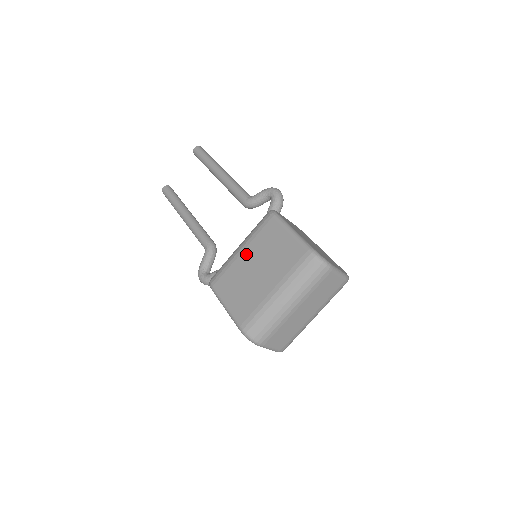
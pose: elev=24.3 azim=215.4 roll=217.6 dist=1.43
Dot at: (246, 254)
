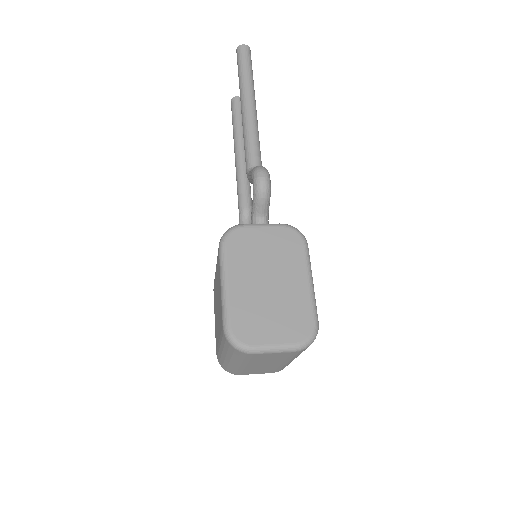
Dot at: (216, 278)
